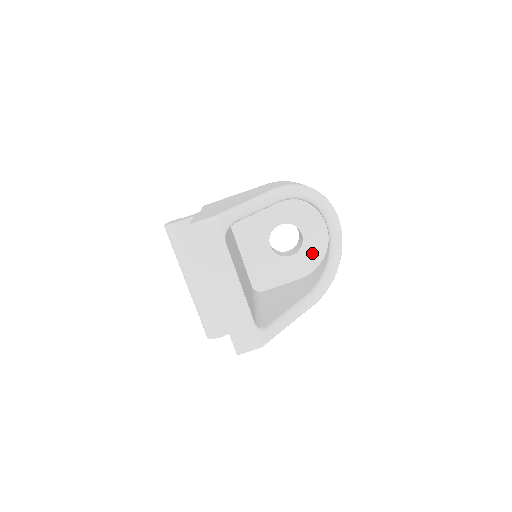
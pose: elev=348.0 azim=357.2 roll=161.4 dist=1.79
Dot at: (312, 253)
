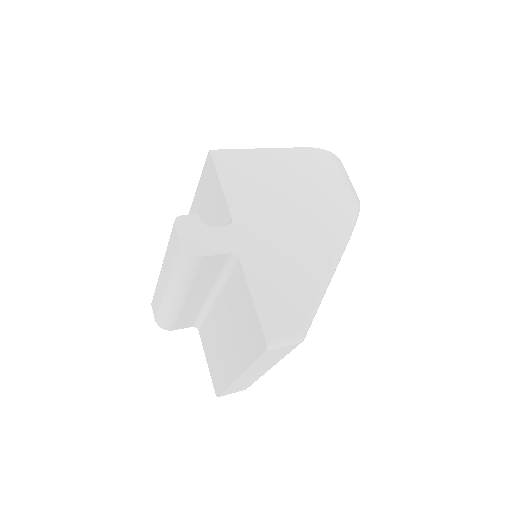
Dot at: occluded
